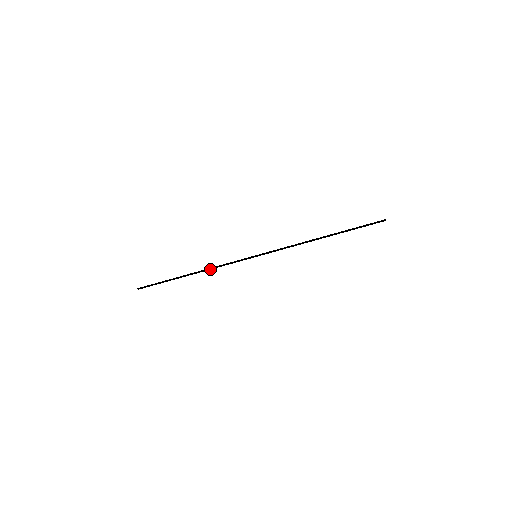
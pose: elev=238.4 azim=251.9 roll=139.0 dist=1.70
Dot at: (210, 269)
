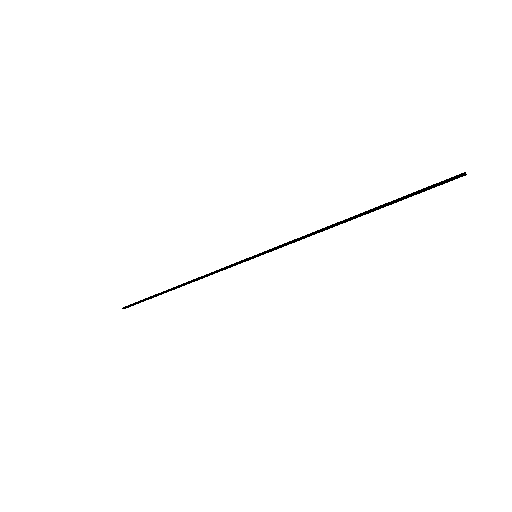
Dot at: (199, 278)
